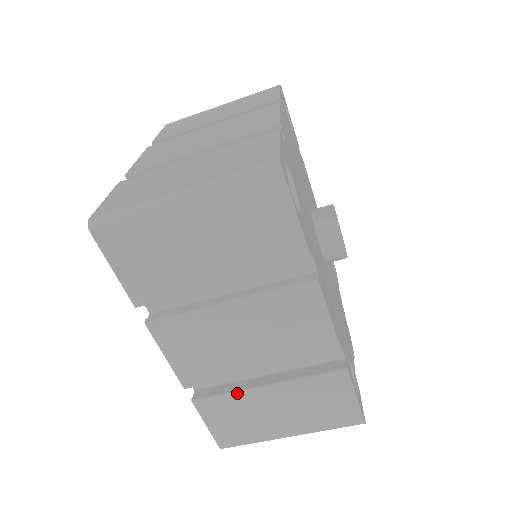
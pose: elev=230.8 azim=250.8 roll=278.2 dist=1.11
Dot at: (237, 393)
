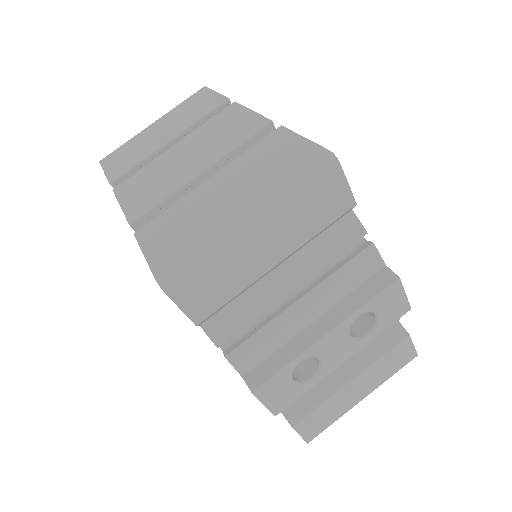
Dot at: (180, 201)
